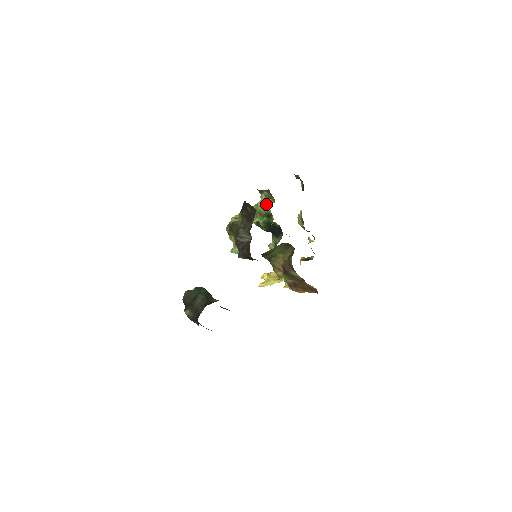
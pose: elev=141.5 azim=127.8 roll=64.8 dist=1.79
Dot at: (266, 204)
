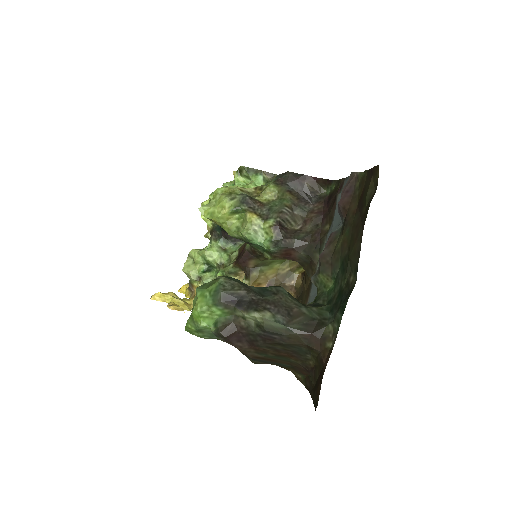
Dot at: occluded
